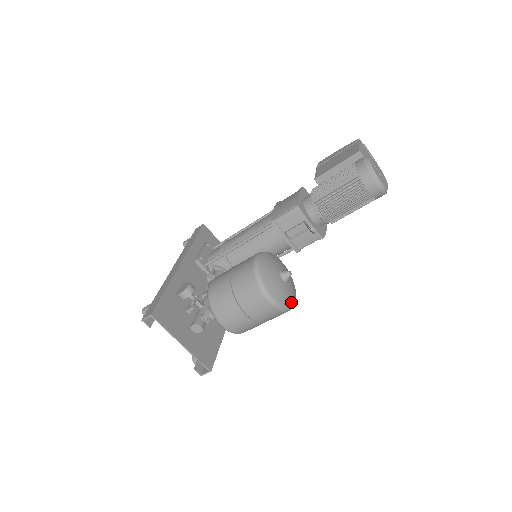
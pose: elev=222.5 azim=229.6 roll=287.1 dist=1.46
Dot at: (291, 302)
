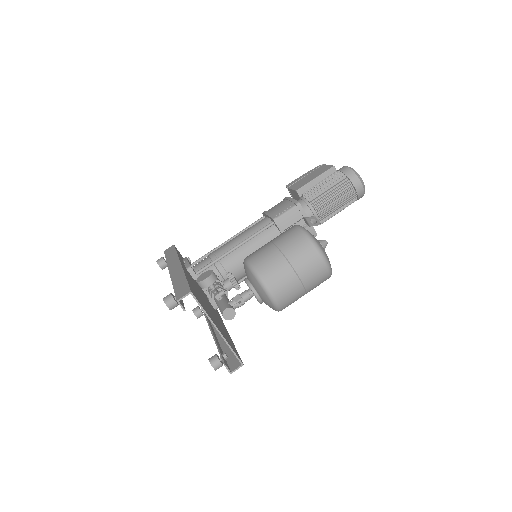
Dot at: occluded
